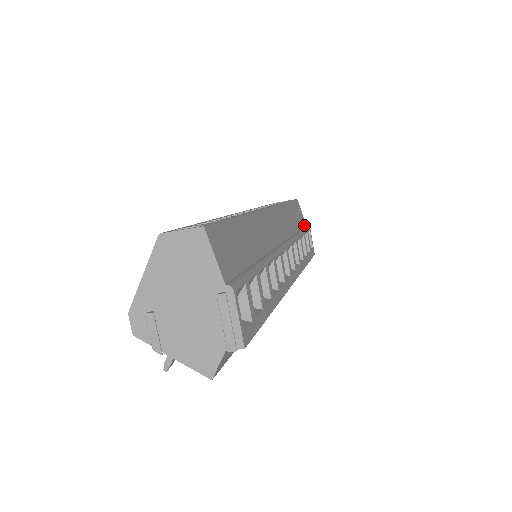
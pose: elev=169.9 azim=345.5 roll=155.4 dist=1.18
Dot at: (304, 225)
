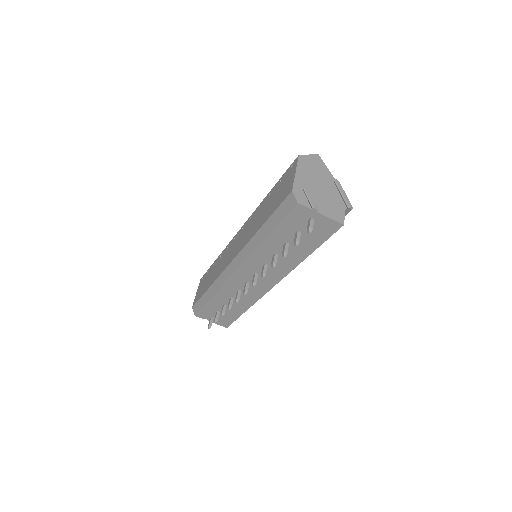
Dot at: occluded
